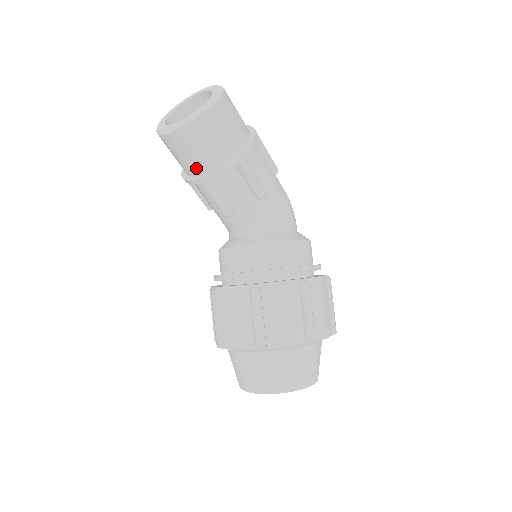
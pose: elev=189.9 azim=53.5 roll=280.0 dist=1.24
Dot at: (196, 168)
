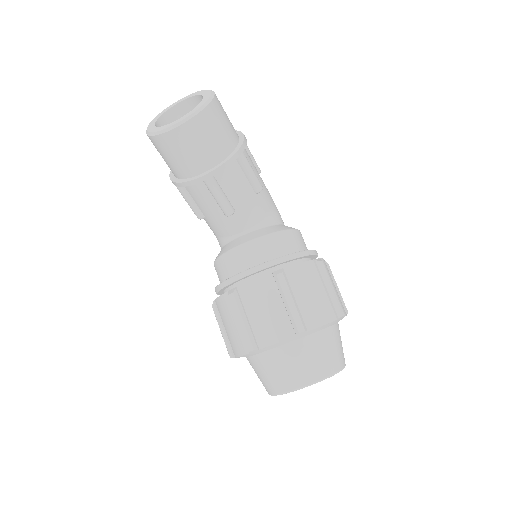
Dot at: (199, 165)
